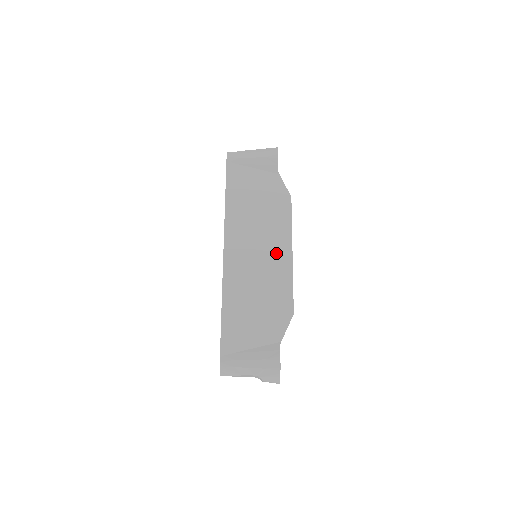
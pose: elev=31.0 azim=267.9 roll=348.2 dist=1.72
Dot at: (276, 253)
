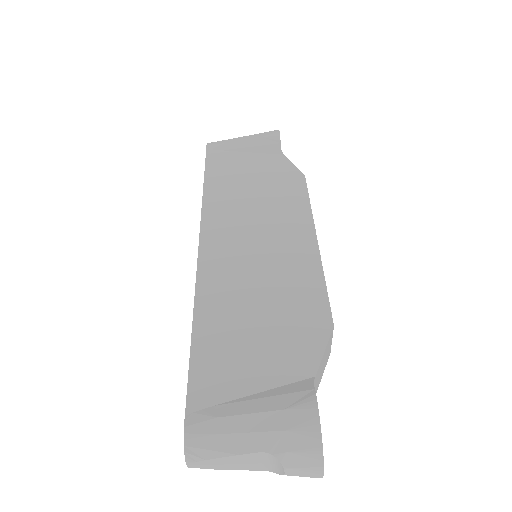
Dot at: (289, 240)
